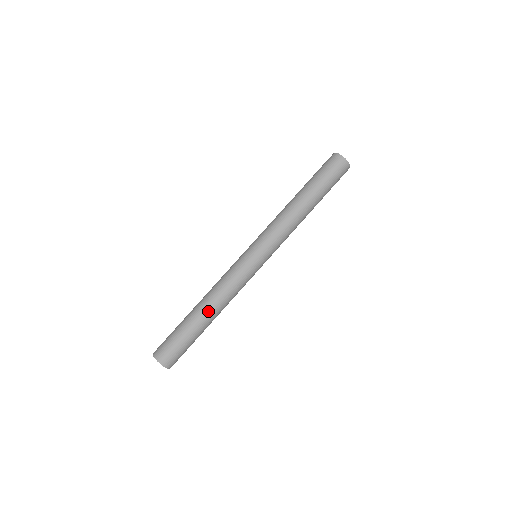
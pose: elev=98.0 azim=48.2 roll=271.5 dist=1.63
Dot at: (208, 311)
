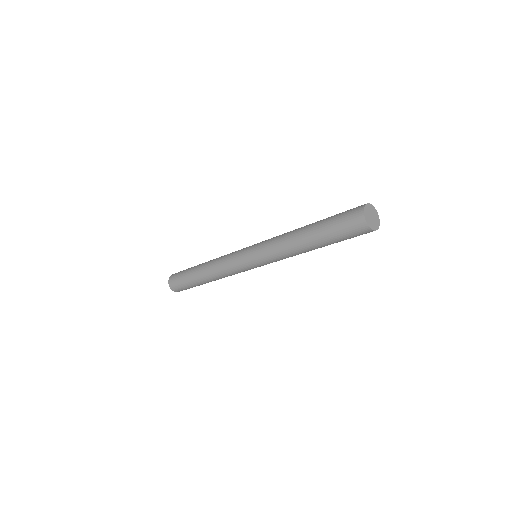
Dot at: (207, 279)
